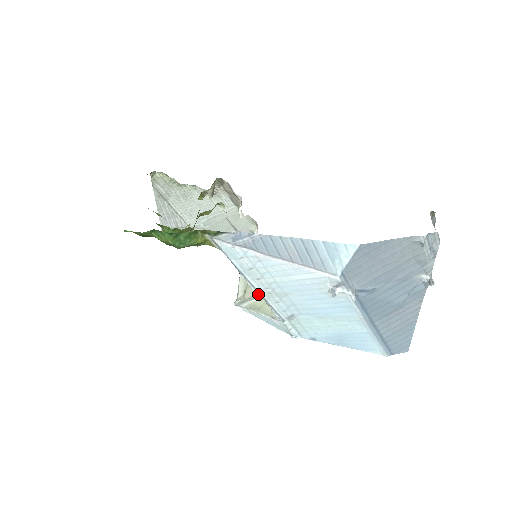
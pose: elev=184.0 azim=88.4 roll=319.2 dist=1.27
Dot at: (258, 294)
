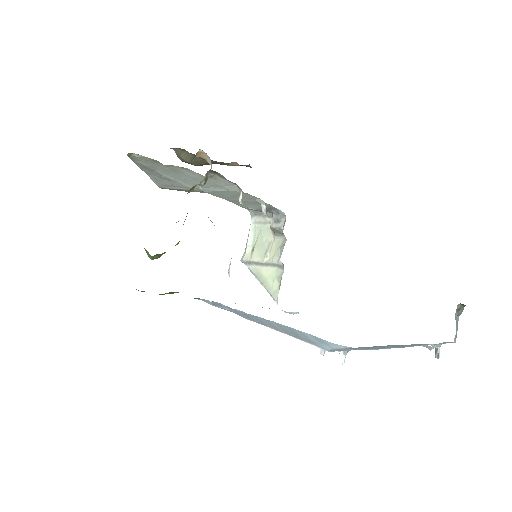
Dot at: occluded
